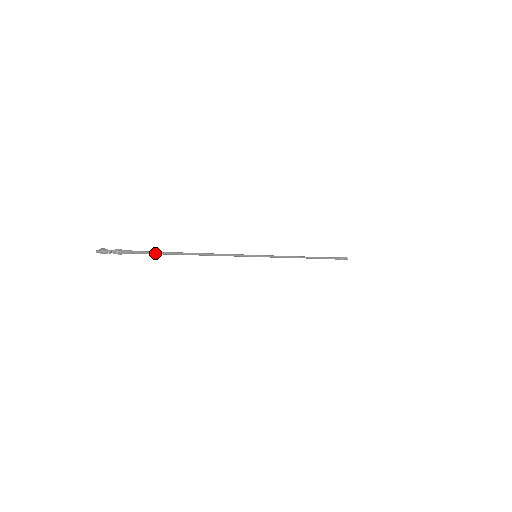
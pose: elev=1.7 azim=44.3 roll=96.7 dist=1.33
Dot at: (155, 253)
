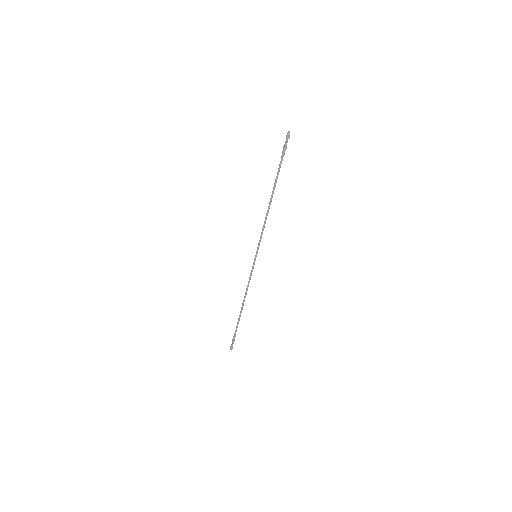
Dot at: occluded
